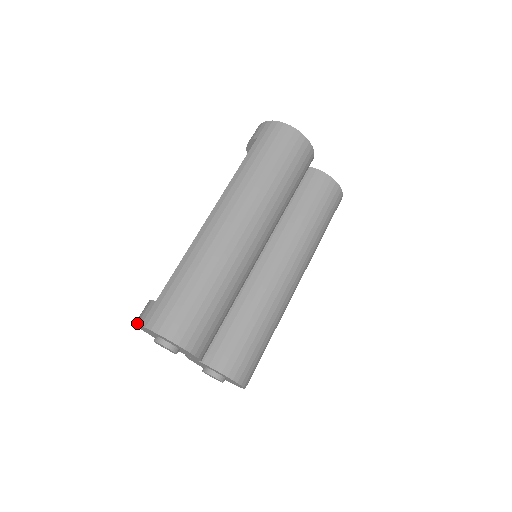
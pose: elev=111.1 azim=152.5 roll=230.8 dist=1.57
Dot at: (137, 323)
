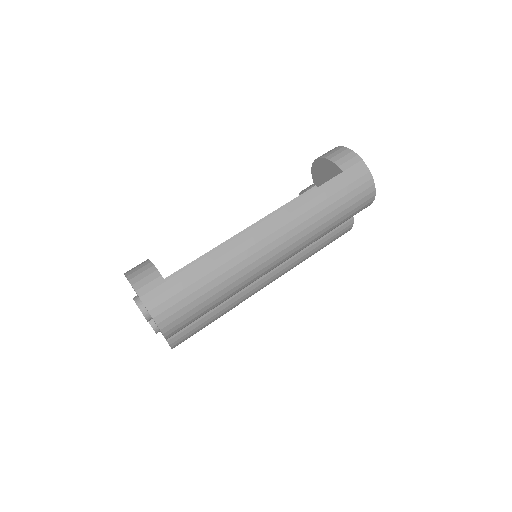
Dot at: (135, 290)
